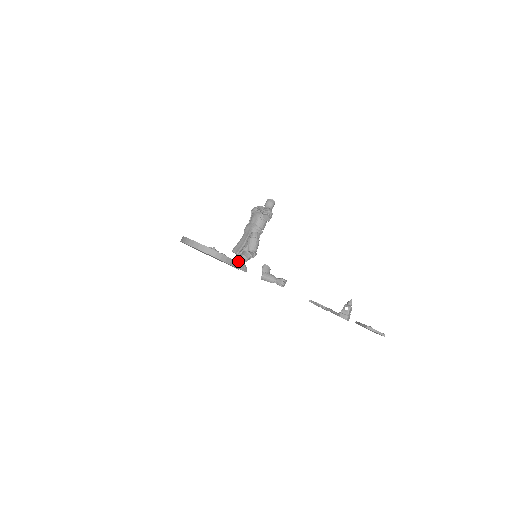
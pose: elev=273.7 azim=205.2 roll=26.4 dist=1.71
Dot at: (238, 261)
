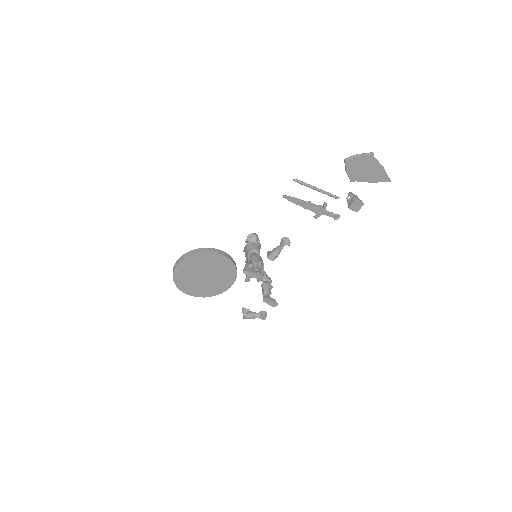
Dot at: (243, 270)
